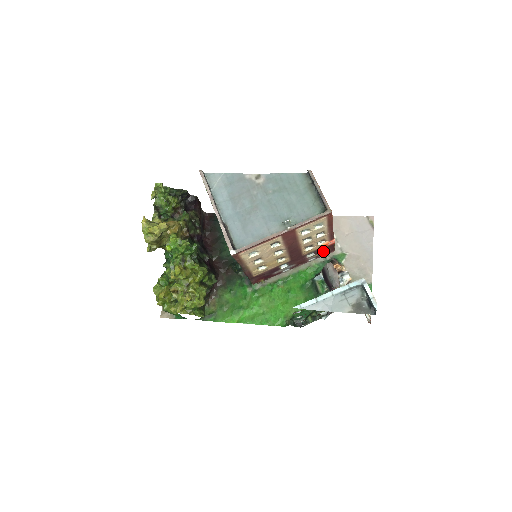
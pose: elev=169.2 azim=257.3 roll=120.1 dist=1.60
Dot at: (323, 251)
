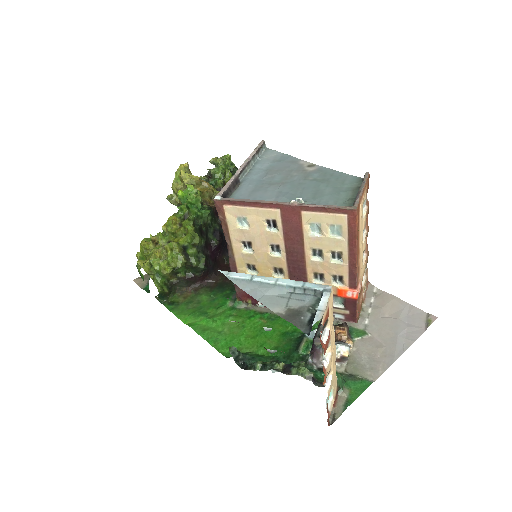
Dot at: (339, 308)
